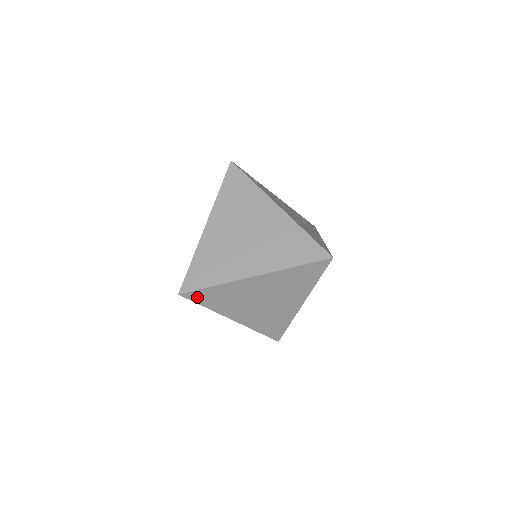
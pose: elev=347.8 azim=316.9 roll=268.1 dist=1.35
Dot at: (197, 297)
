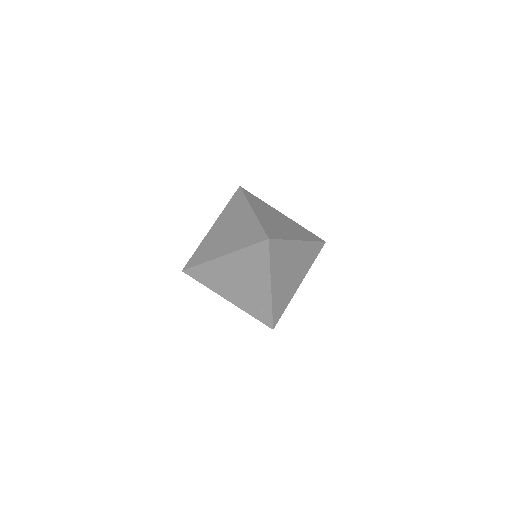
Dot at: (273, 248)
